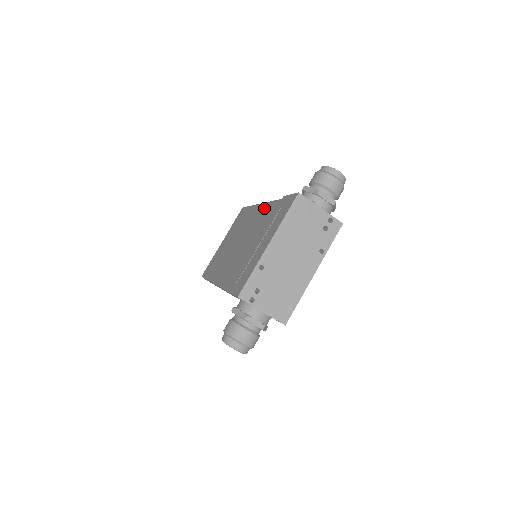
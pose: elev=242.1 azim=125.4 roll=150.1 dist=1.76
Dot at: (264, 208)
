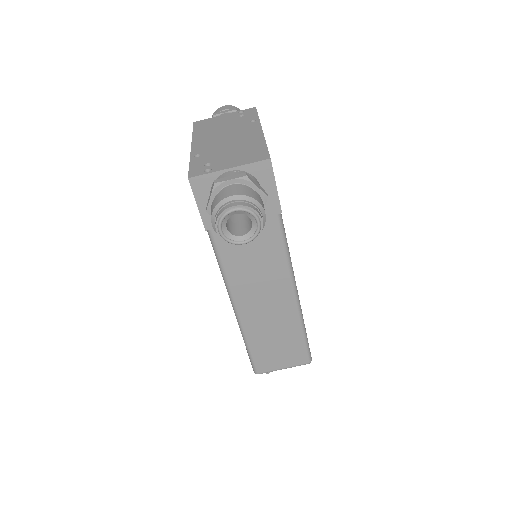
Dot at: occluded
